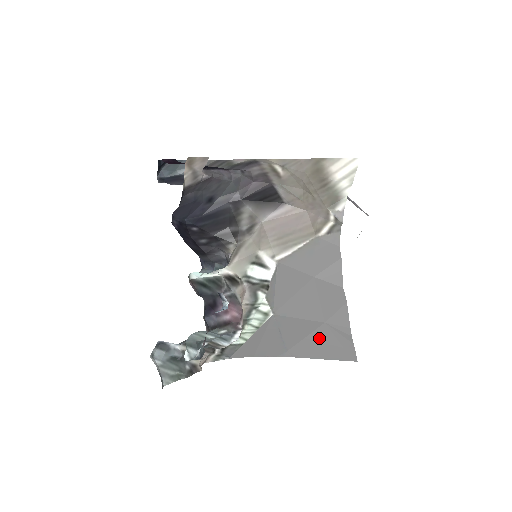
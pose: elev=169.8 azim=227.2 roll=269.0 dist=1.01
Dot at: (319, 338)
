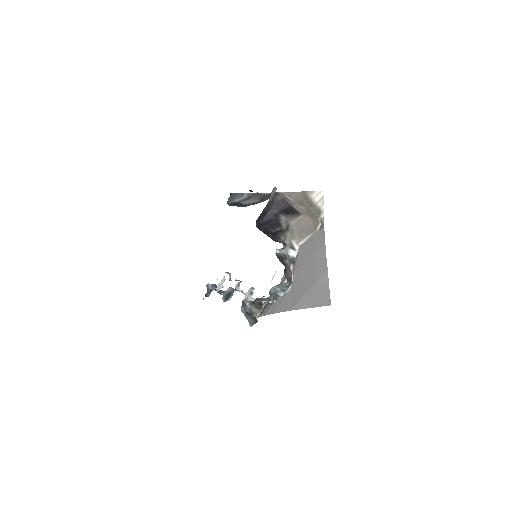
Dot at: (312, 294)
